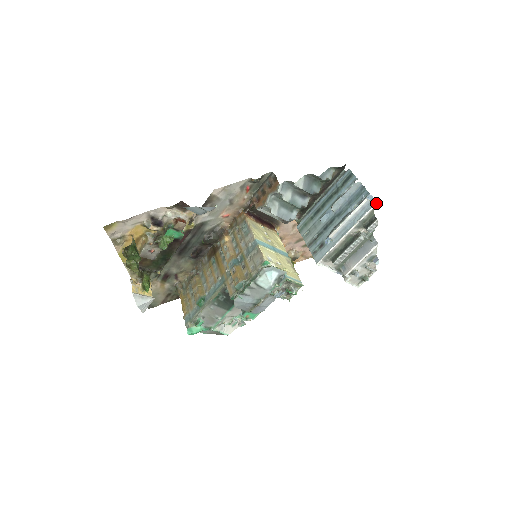
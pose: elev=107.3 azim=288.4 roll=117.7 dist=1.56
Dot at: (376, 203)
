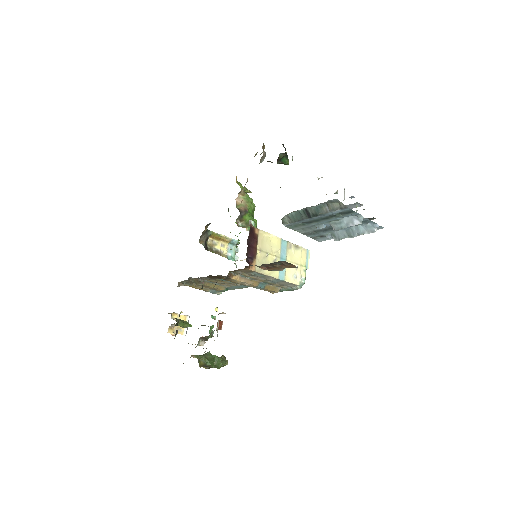
Dot at: occluded
